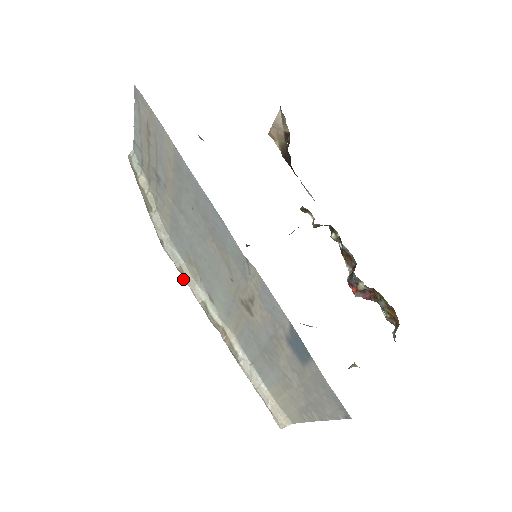
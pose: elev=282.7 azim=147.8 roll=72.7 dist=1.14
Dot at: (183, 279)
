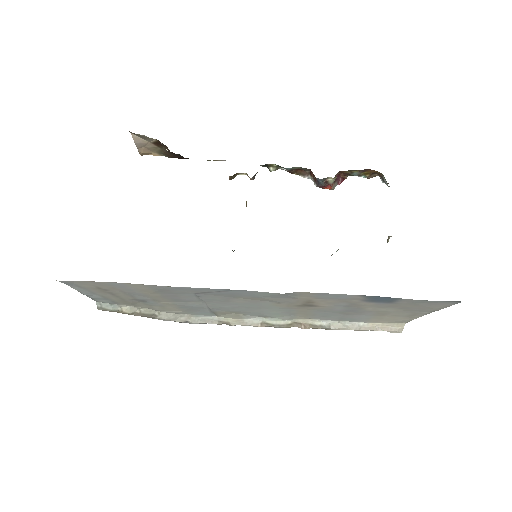
Dot at: occluded
